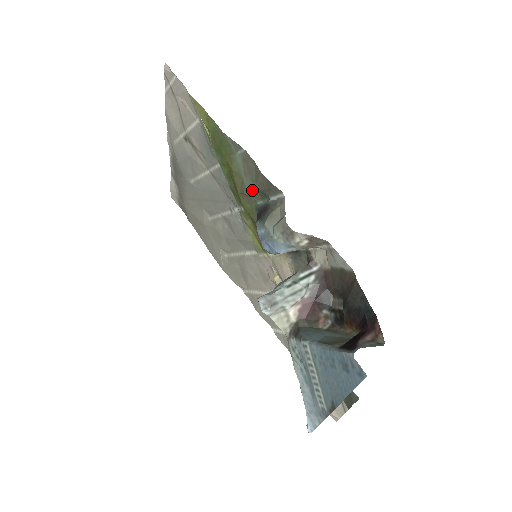
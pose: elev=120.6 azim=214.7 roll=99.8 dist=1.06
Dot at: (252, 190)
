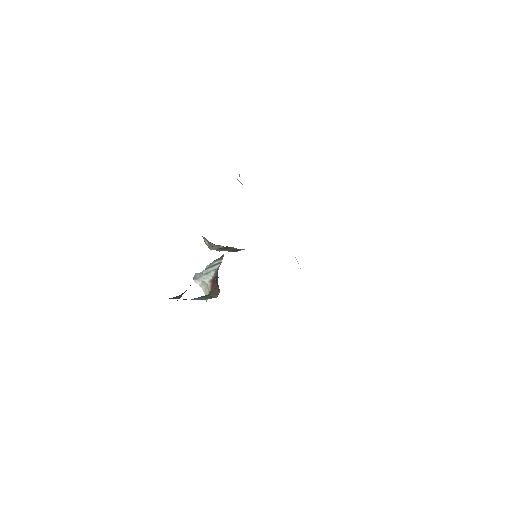
Dot at: occluded
